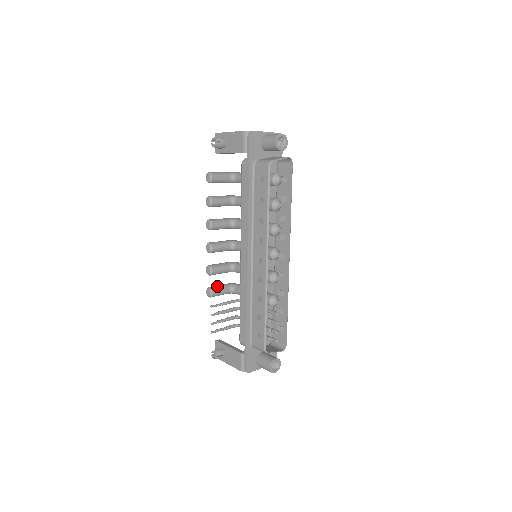
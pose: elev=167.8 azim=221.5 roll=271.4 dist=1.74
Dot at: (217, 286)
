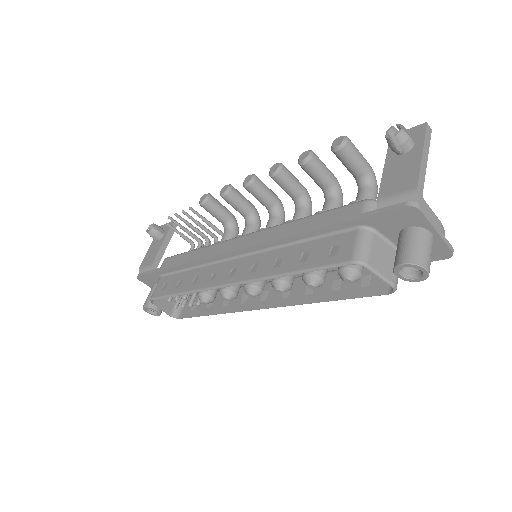
Dot at: (218, 206)
